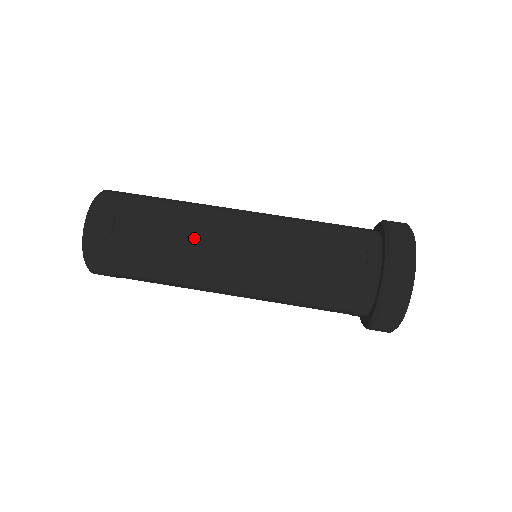
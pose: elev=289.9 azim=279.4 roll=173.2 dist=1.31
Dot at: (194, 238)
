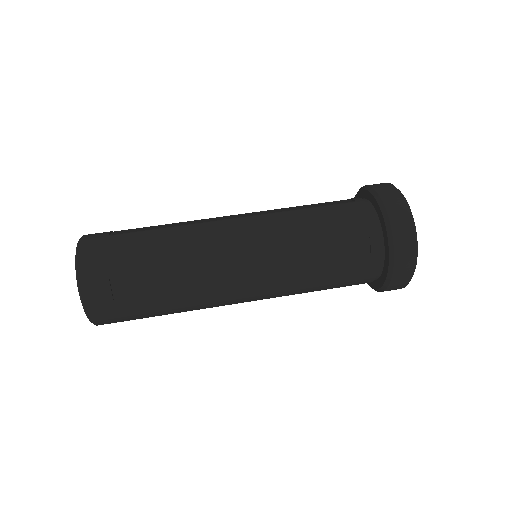
Dot at: (192, 222)
